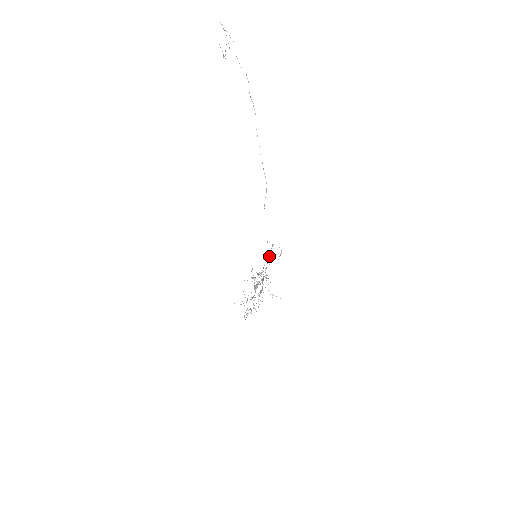
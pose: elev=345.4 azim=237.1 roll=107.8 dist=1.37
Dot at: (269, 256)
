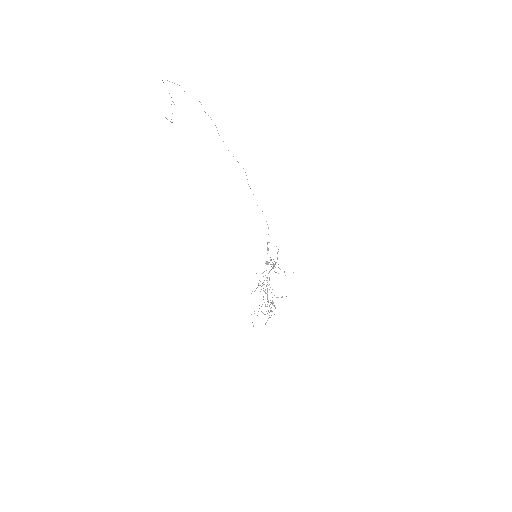
Dot at: (268, 250)
